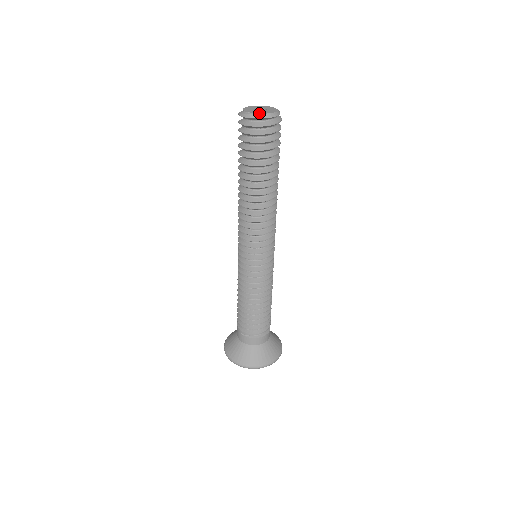
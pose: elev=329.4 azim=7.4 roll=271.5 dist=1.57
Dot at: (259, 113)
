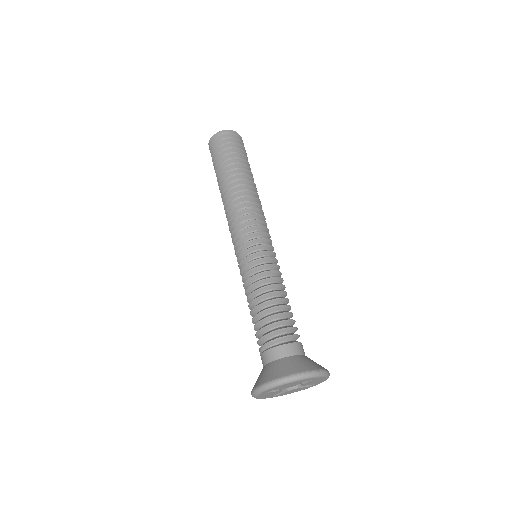
Dot at: (213, 136)
